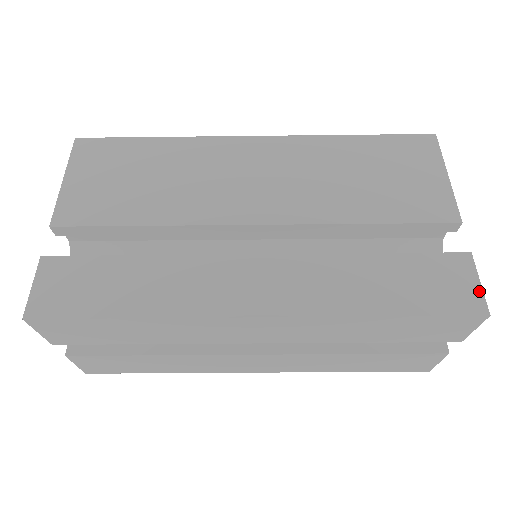
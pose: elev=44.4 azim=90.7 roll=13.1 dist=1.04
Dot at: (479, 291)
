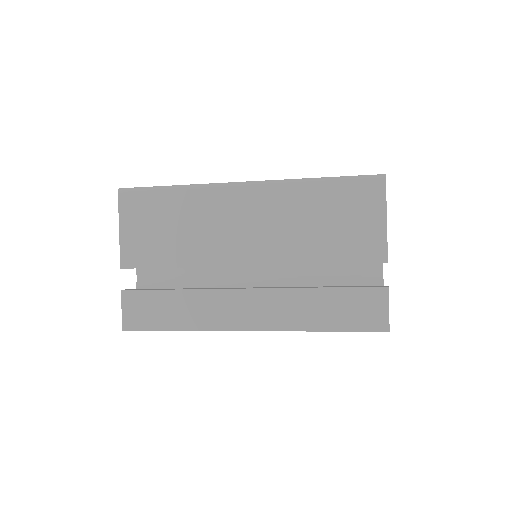
Dot at: (387, 315)
